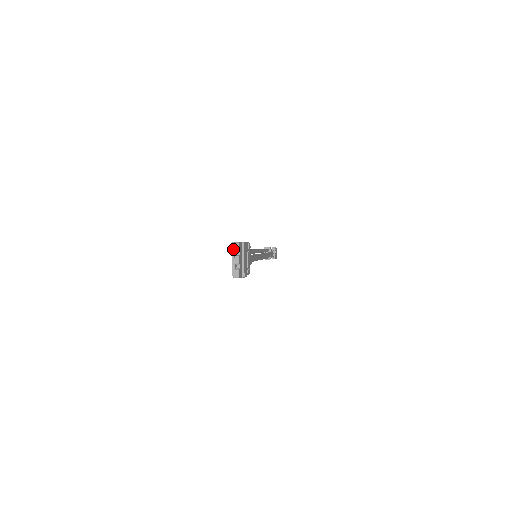
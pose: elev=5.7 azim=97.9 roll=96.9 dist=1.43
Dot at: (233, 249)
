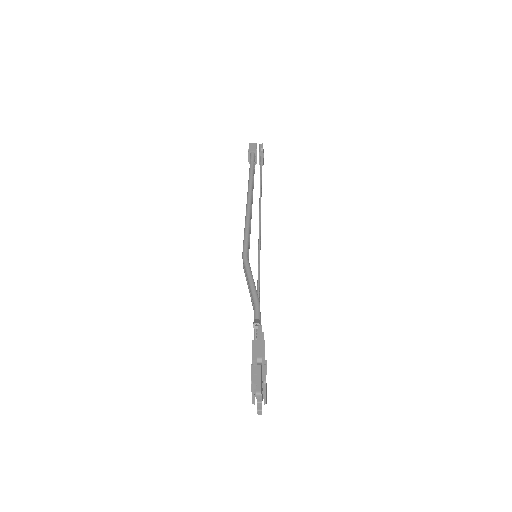
Dot at: (252, 387)
